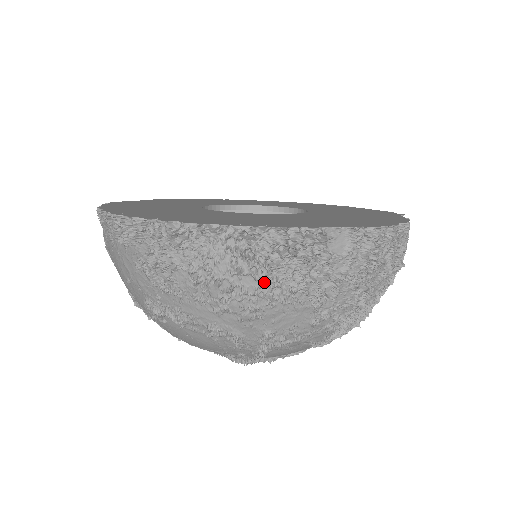
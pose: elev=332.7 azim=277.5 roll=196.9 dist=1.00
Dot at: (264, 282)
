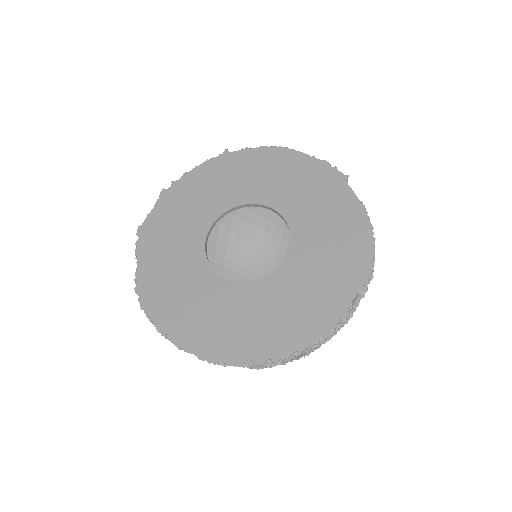
Dot at: occluded
